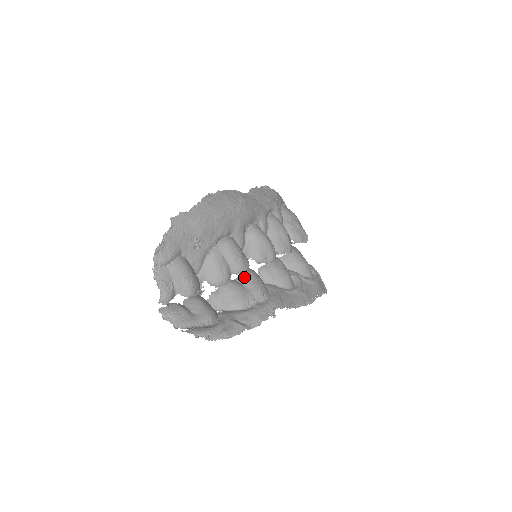
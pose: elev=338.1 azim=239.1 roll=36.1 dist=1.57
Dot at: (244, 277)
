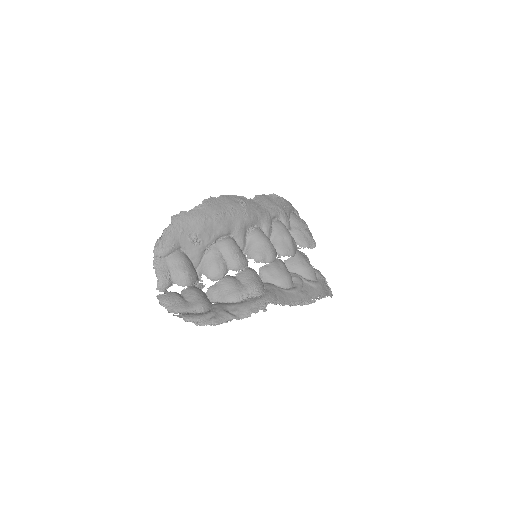
Dot at: (242, 274)
